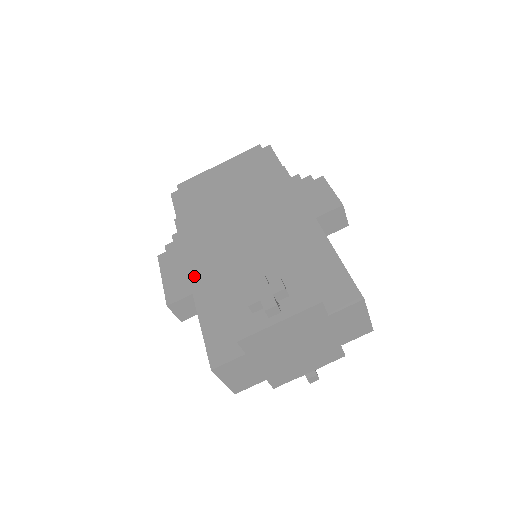
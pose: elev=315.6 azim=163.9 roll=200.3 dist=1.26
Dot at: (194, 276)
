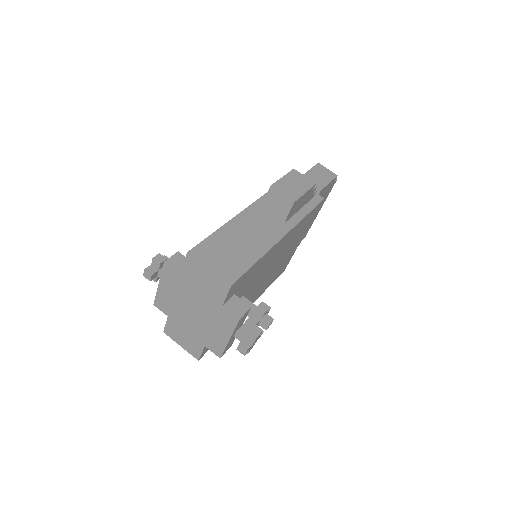
Dot at: occluded
